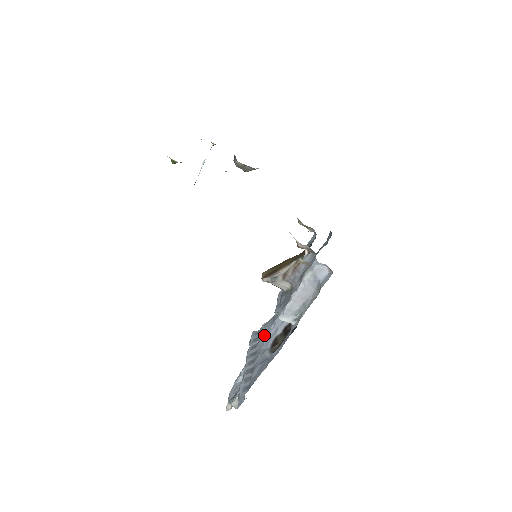
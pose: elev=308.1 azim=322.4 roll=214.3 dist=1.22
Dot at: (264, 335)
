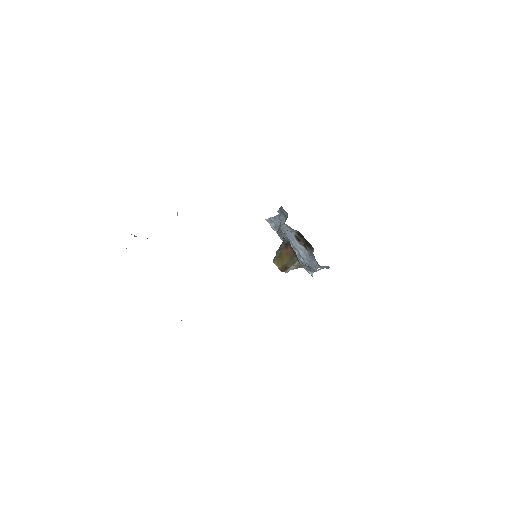
Dot at: (282, 231)
